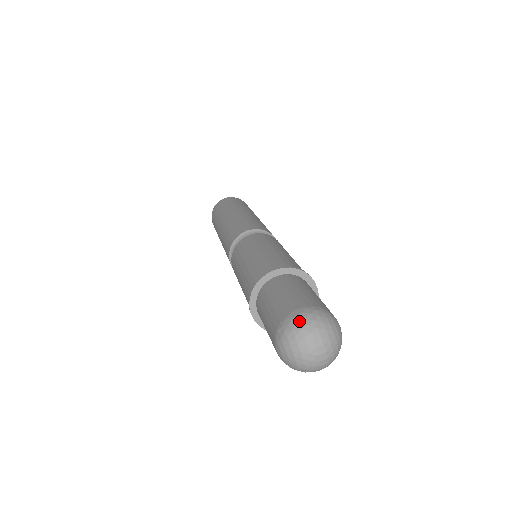
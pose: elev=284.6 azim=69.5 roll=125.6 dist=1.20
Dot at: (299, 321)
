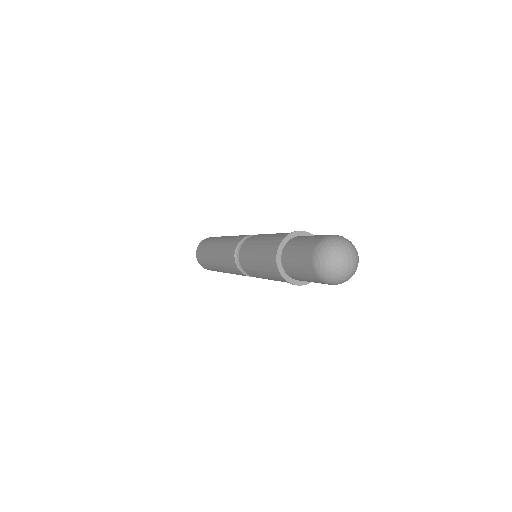
Dot at: (334, 238)
